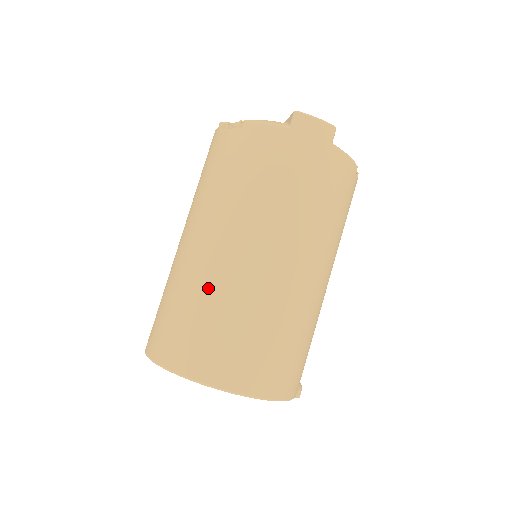
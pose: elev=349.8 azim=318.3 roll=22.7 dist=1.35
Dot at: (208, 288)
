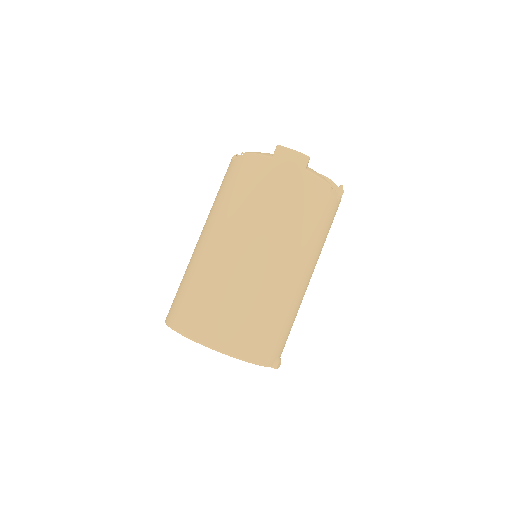
Dot at: (204, 272)
